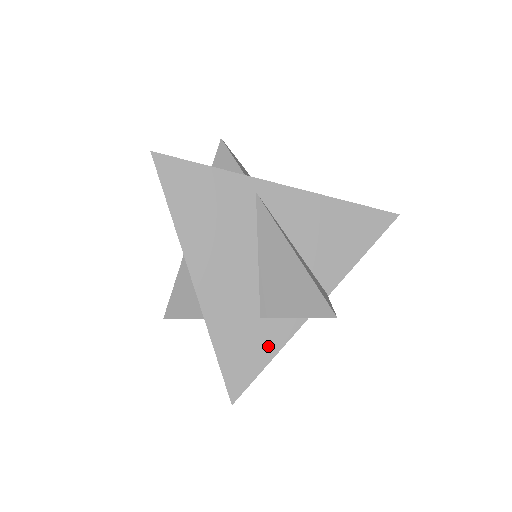
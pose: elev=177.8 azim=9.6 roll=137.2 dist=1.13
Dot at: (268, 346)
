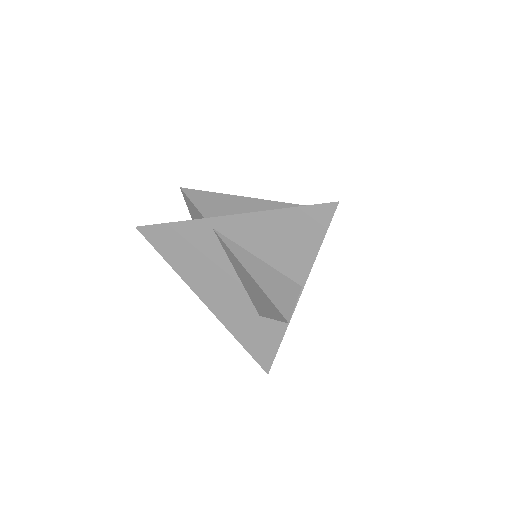
Dot at: (274, 333)
